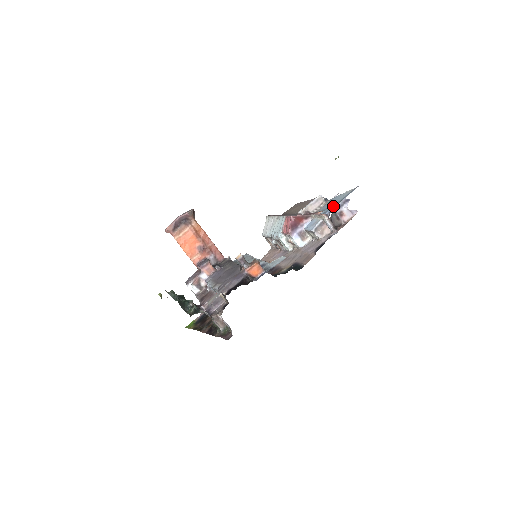
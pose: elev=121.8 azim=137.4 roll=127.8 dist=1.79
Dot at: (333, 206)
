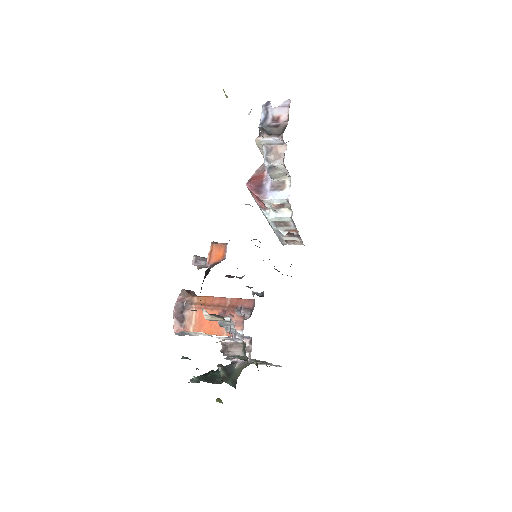
Dot at: occluded
